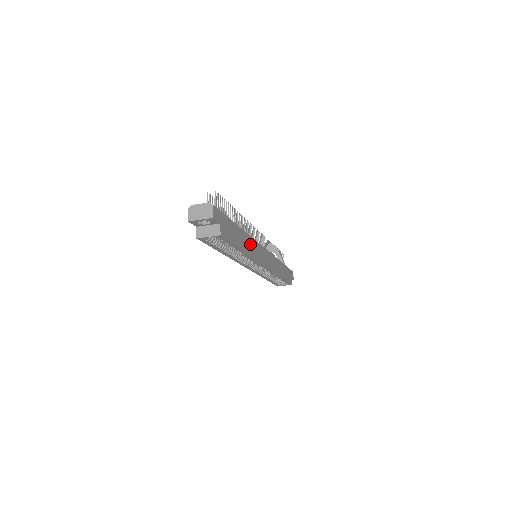
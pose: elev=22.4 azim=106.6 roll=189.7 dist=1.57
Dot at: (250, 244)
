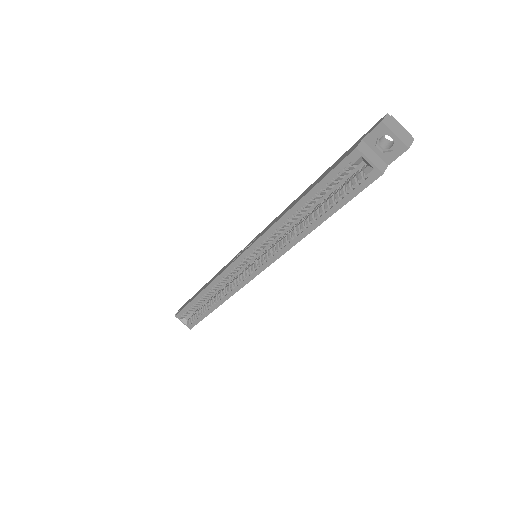
Dot at: occluded
